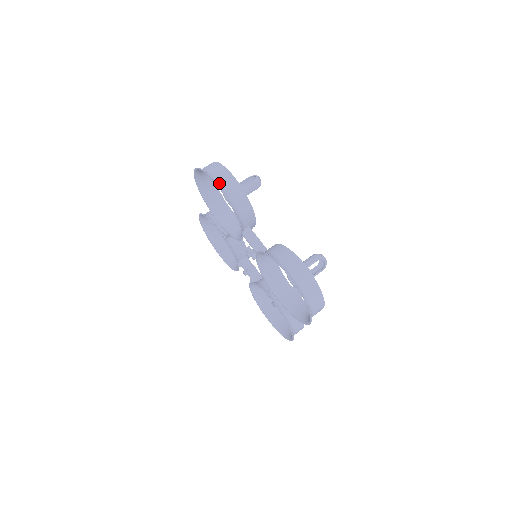
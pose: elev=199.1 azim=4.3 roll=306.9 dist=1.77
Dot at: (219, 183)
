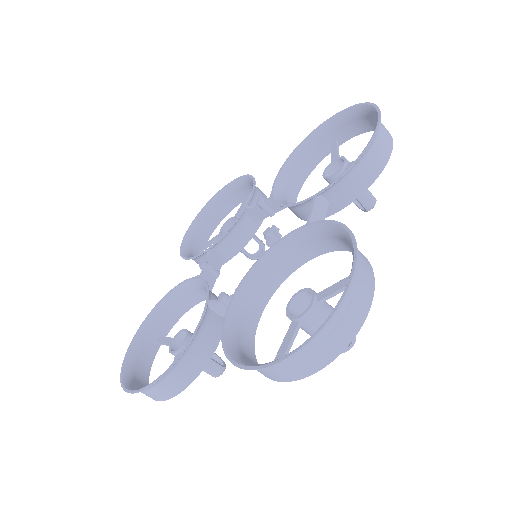
Dot at: (380, 124)
